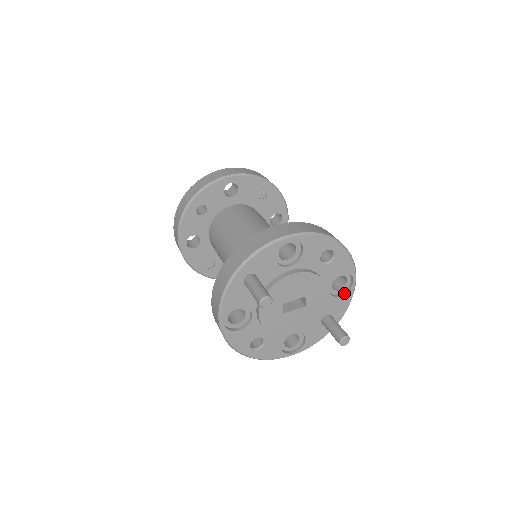
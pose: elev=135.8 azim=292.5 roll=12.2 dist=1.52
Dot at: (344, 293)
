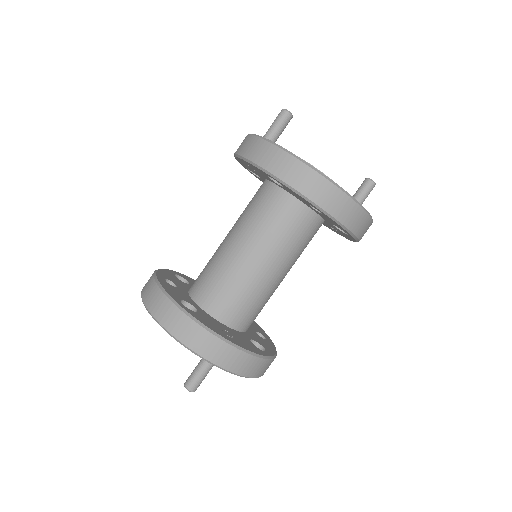
Dot at: occluded
